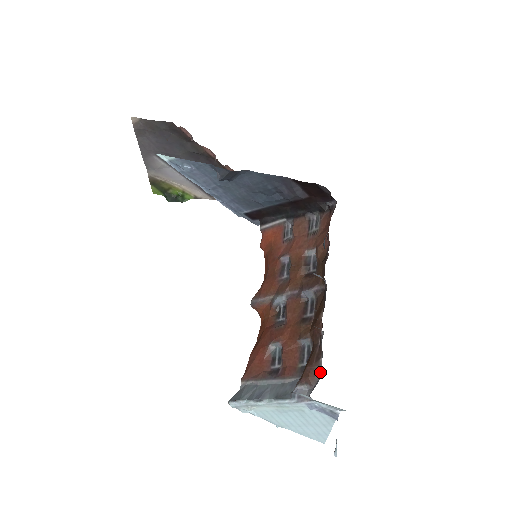
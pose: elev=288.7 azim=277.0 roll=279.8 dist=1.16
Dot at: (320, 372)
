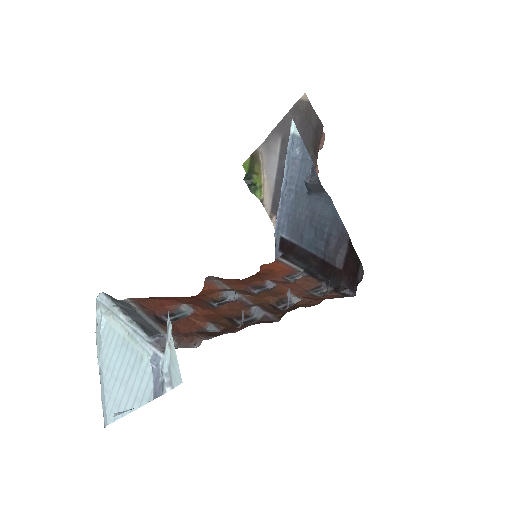
Dot at: (200, 344)
